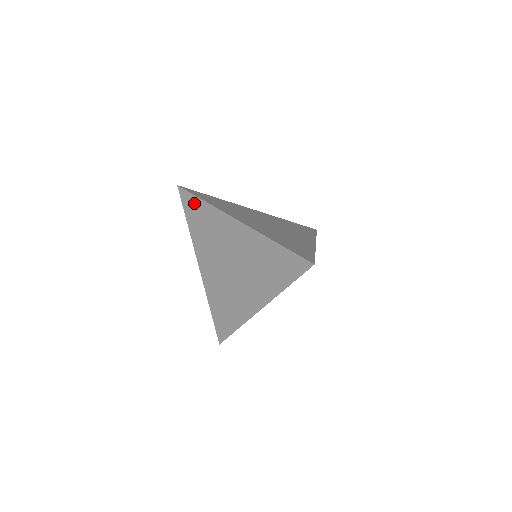
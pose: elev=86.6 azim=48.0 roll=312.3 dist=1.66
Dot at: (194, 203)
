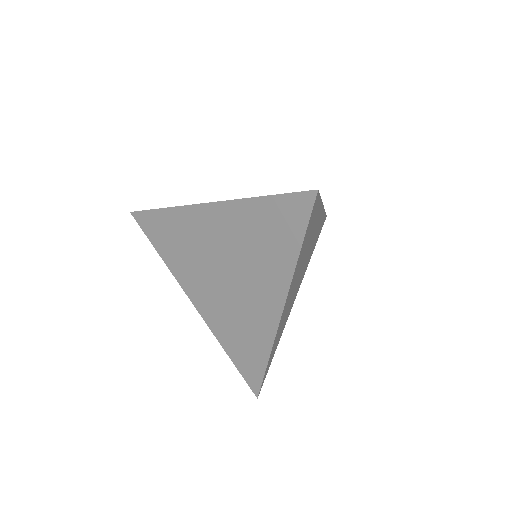
Dot at: (154, 220)
